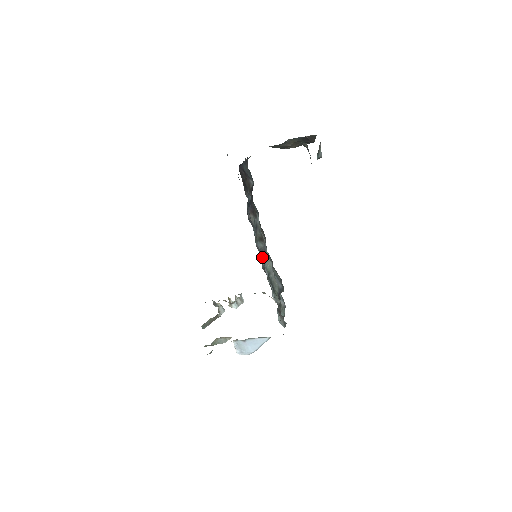
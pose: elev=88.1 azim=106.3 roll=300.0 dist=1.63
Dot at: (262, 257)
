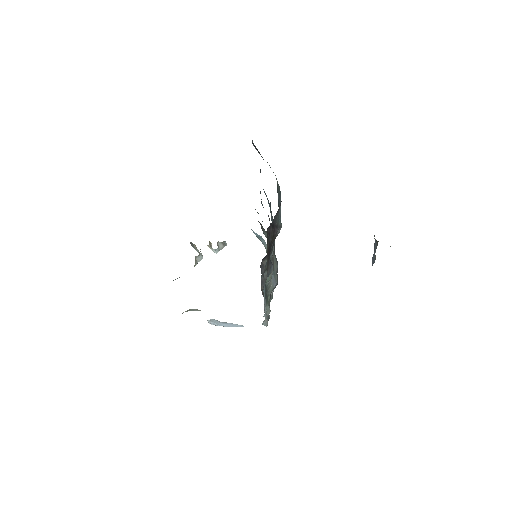
Dot at: occluded
